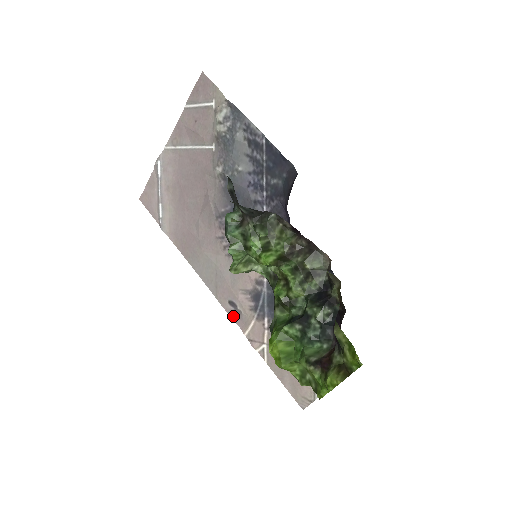
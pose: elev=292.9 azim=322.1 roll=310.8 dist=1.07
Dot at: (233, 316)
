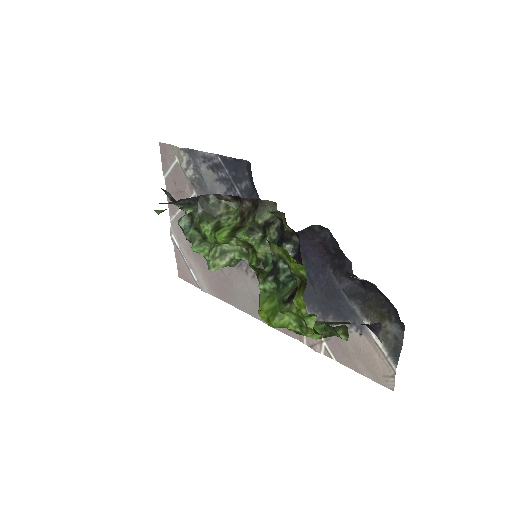
Dot at: (287, 332)
